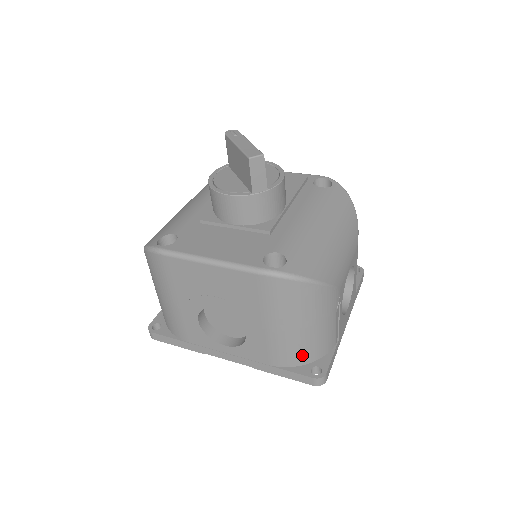
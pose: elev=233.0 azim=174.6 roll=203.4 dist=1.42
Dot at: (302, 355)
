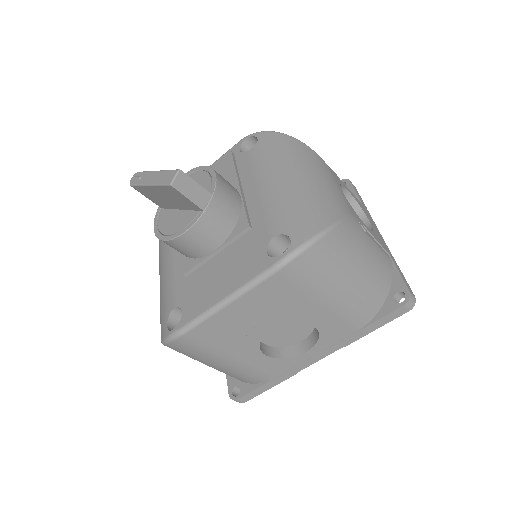
Dot at: (375, 297)
